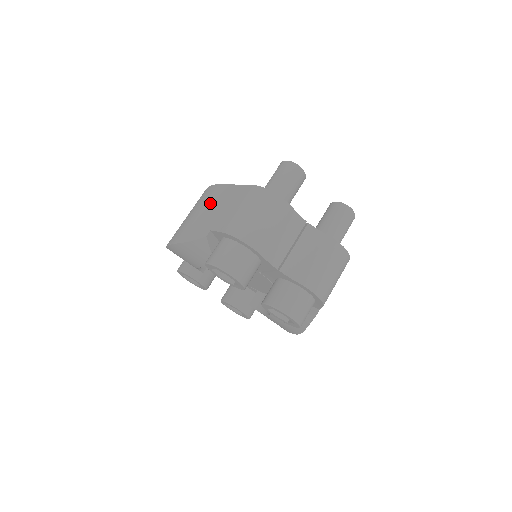
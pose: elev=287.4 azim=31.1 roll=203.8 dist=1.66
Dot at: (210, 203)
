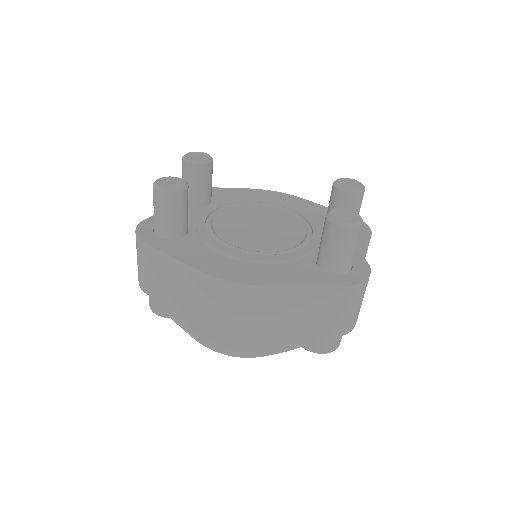
Dot at: (281, 311)
